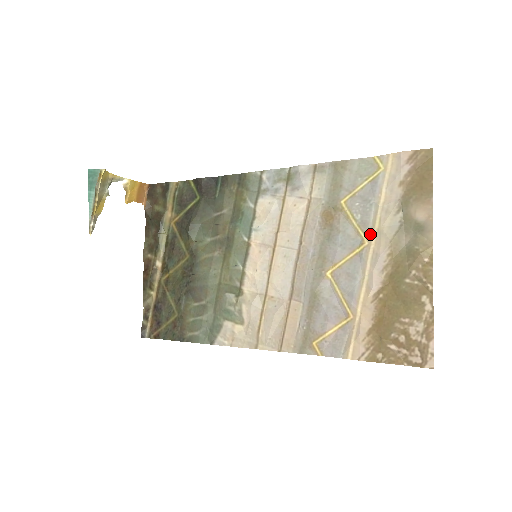
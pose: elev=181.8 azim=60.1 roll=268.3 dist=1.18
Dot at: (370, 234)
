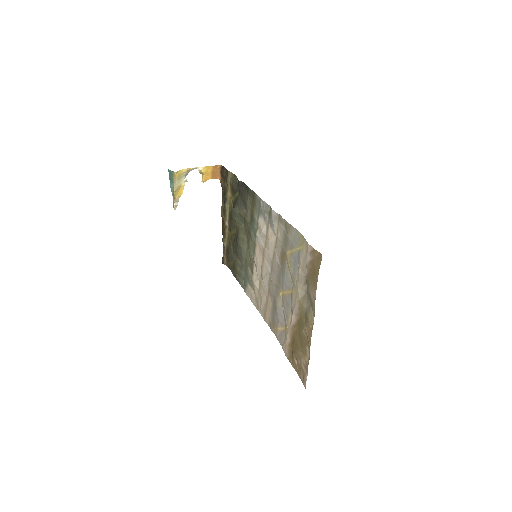
Dot at: (295, 286)
